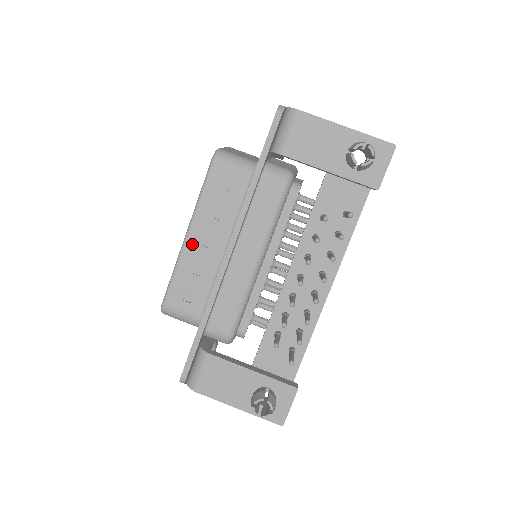
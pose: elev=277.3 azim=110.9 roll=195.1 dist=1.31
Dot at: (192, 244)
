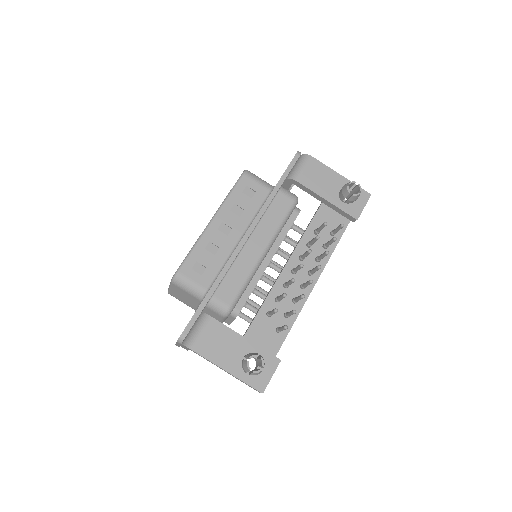
Dot at: (214, 229)
